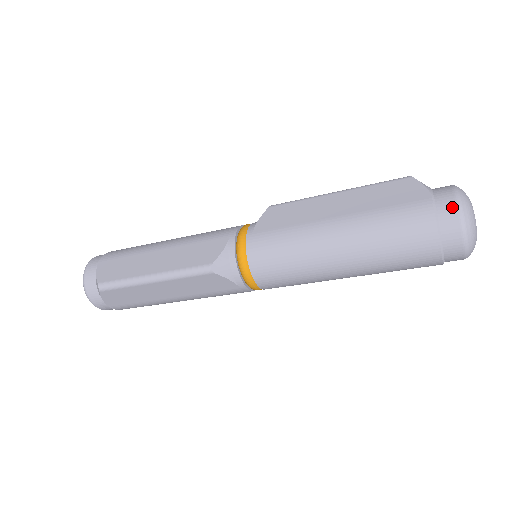
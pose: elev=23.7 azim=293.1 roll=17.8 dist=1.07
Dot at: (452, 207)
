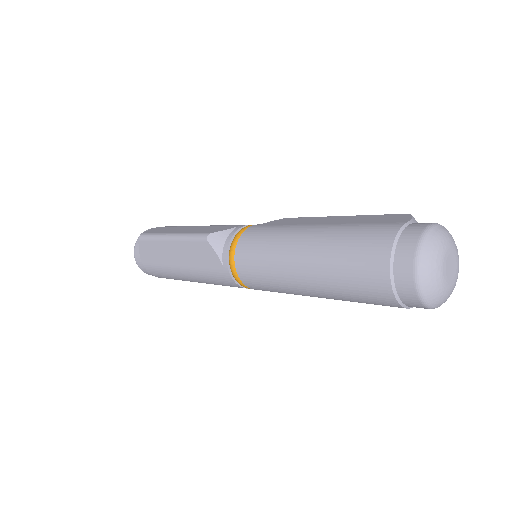
Dot at: (418, 230)
